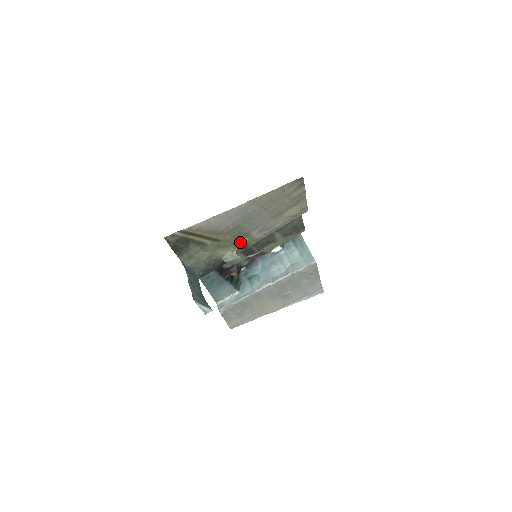
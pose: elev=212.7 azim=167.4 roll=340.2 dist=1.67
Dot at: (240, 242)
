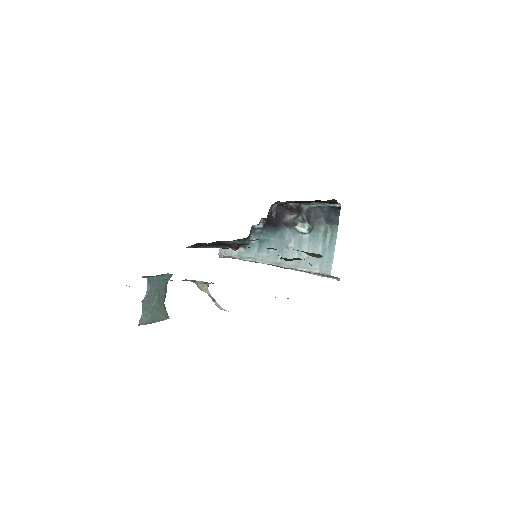
Dot at: (213, 283)
